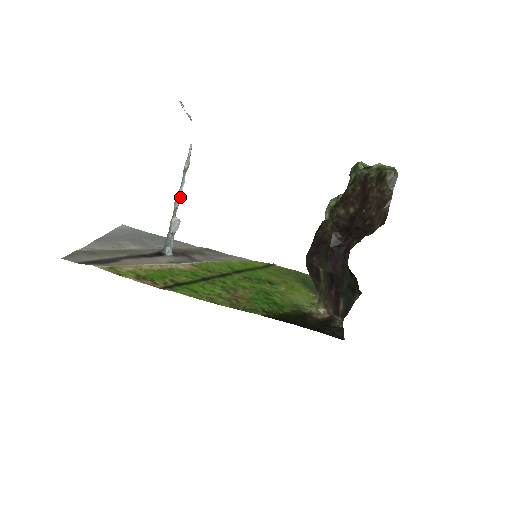
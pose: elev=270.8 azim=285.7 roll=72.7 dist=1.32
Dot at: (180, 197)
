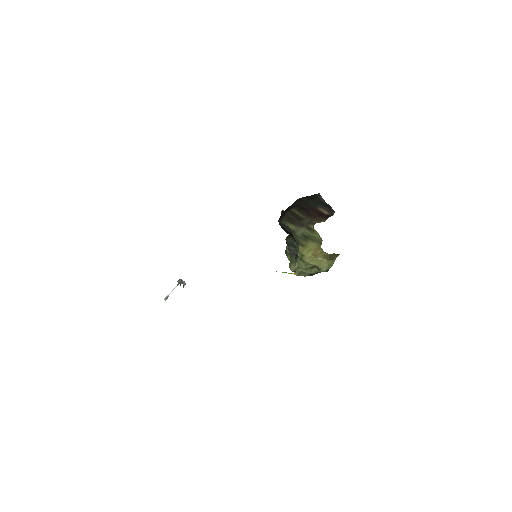
Dot at: occluded
